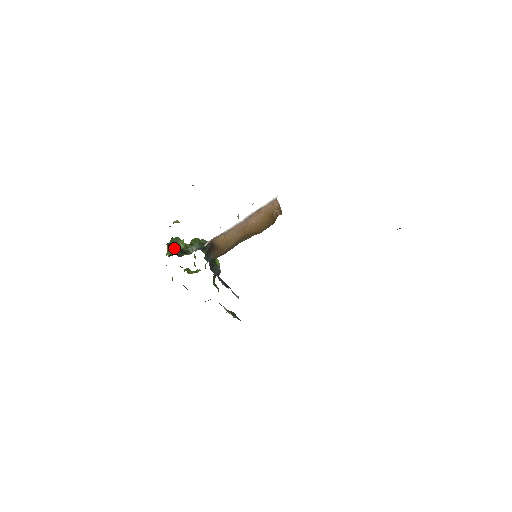
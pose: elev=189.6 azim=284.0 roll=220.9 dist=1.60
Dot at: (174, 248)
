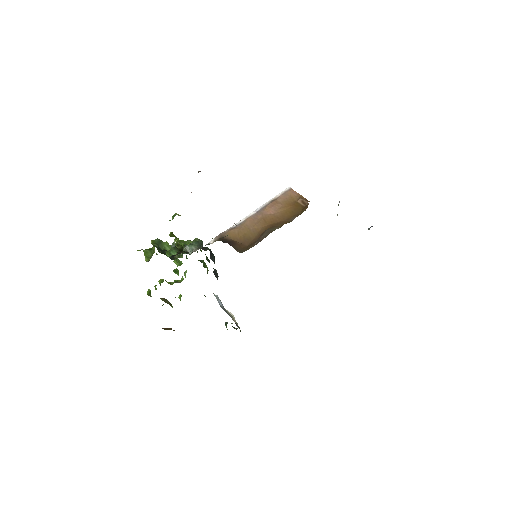
Dot at: (172, 248)
